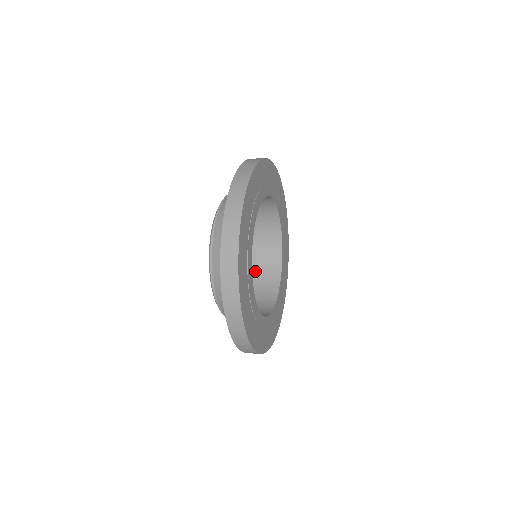
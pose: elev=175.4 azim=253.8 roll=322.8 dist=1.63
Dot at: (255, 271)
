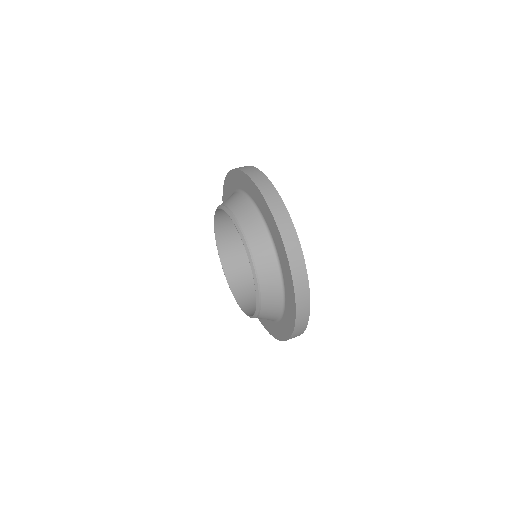
Dot at: (223, 236)
